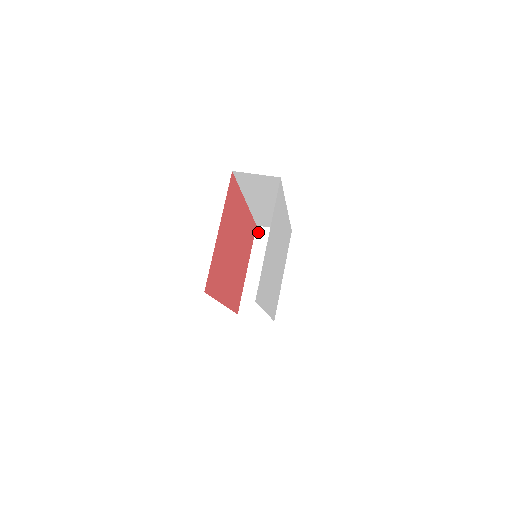
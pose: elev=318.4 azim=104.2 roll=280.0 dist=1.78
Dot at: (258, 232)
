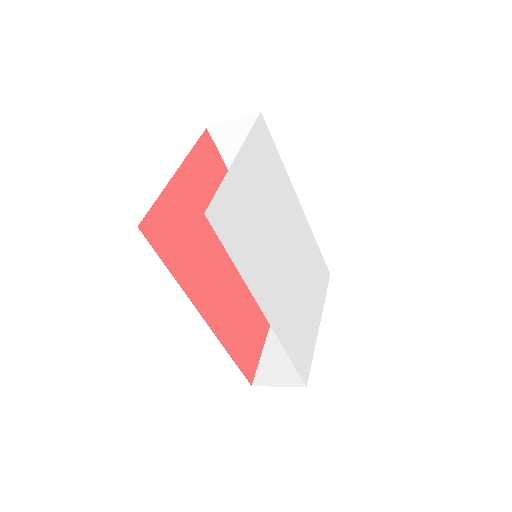
Dot at: occluded
